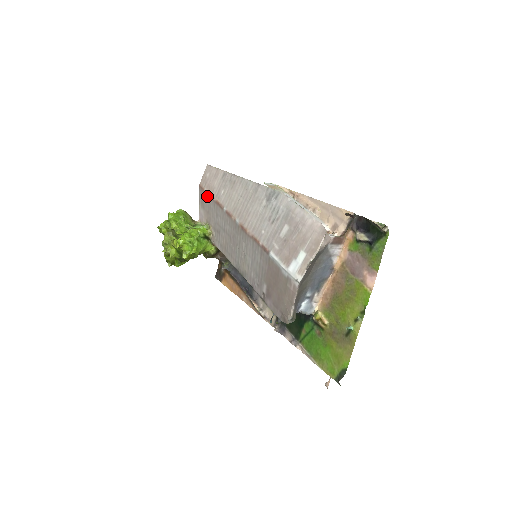
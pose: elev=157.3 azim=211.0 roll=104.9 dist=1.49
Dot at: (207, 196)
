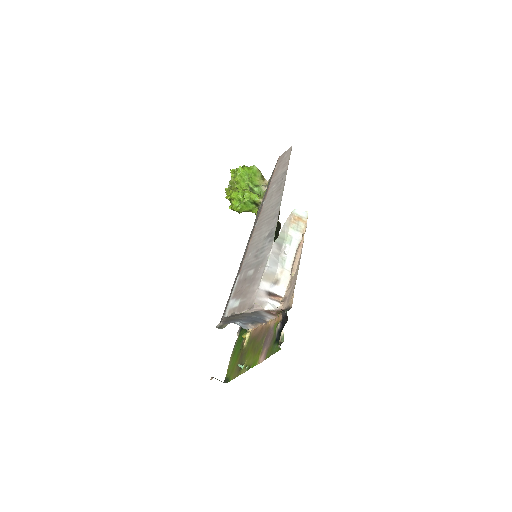
Dot at: (273, 174)
